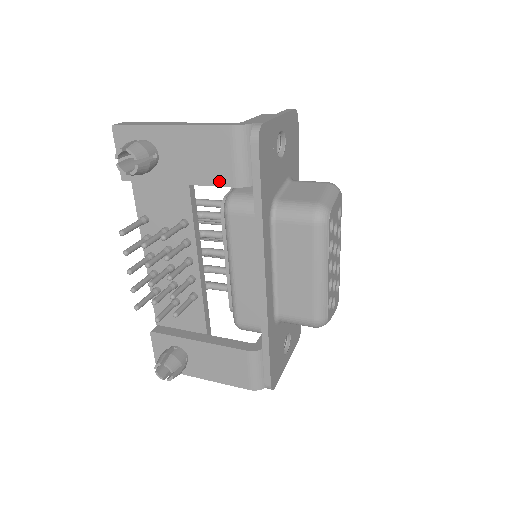
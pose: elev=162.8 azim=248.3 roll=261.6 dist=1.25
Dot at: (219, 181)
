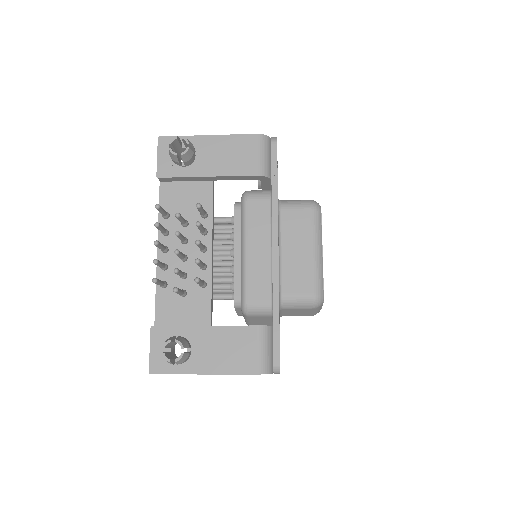
Dot at: (244, 172)
